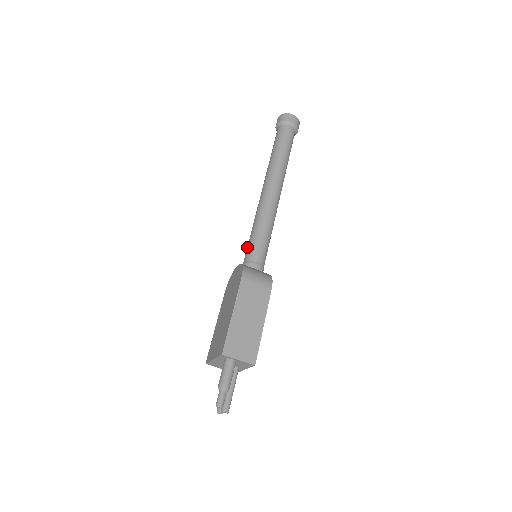
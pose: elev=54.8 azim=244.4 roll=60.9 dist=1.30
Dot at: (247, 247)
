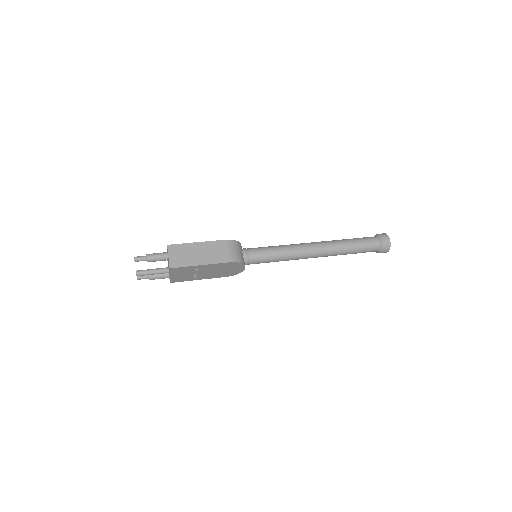
Dot at: occluded
